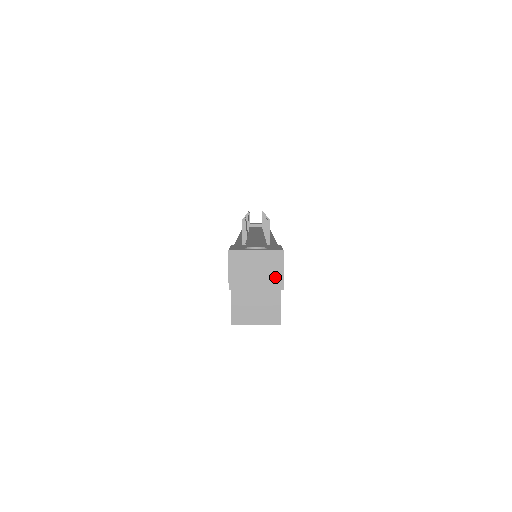
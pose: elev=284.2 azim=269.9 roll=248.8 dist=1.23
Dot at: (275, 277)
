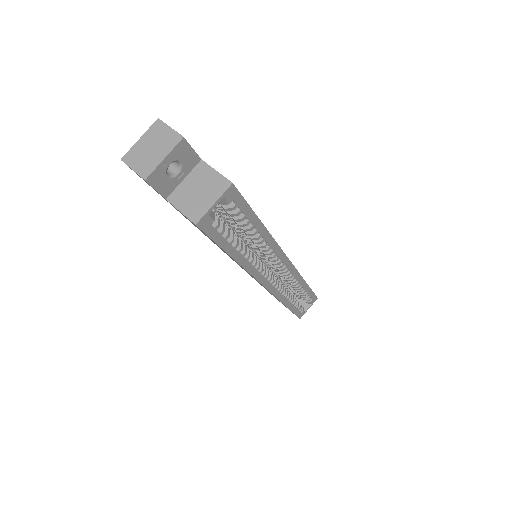
Dot at: (169, 137)
